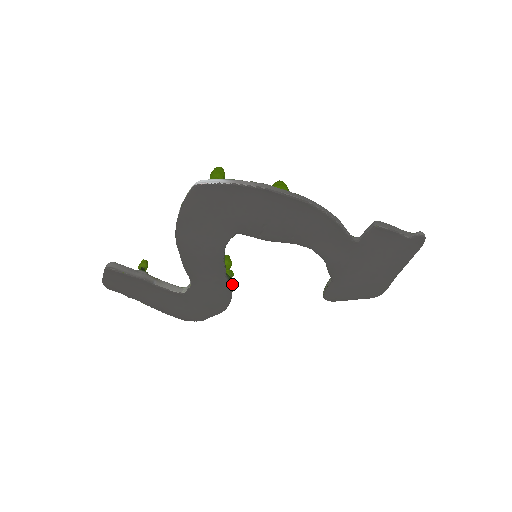
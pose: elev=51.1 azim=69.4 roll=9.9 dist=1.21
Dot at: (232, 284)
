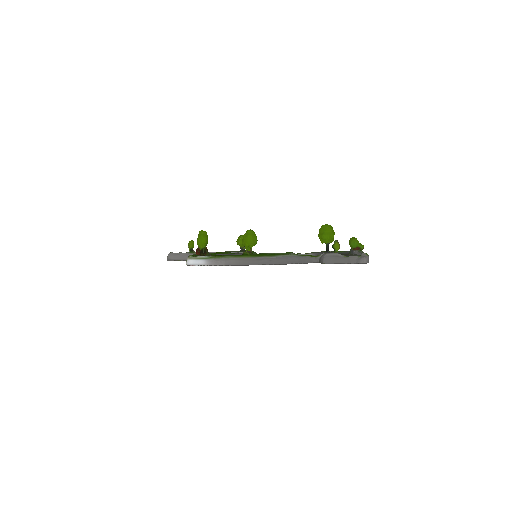
Dot at: occluded
